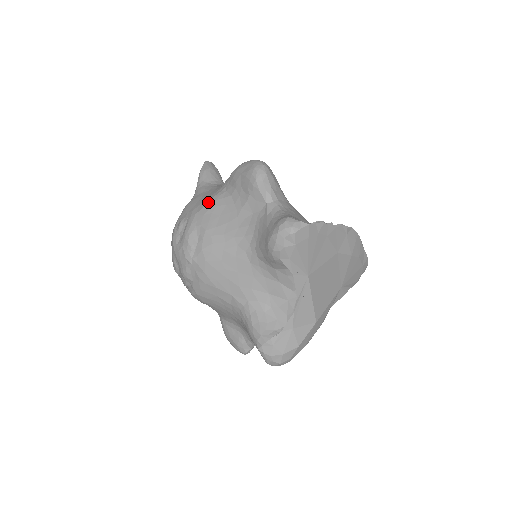
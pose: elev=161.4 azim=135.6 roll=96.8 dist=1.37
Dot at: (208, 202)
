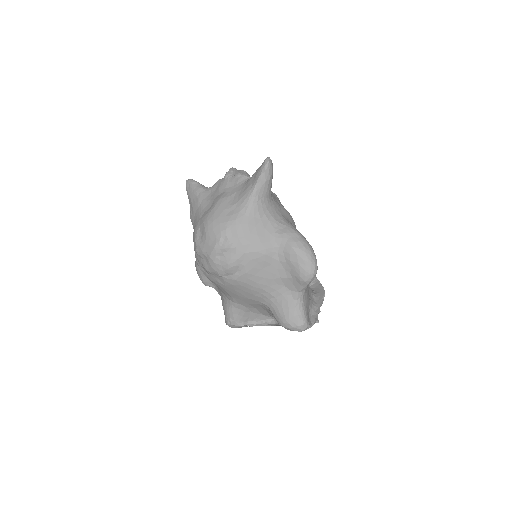
Dot at: (260, 251)
